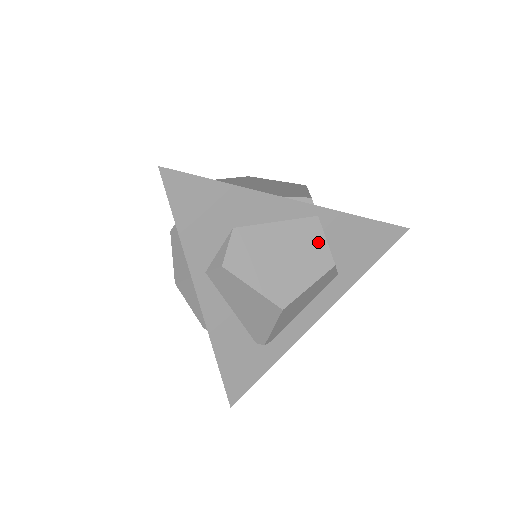
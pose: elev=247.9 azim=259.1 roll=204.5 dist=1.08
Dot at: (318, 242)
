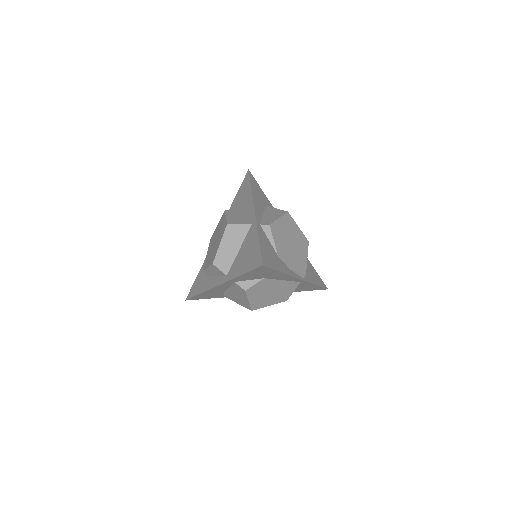
Dot at: (290, 291)
